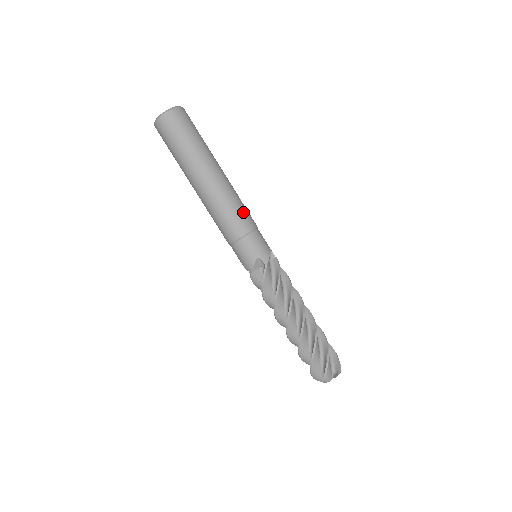
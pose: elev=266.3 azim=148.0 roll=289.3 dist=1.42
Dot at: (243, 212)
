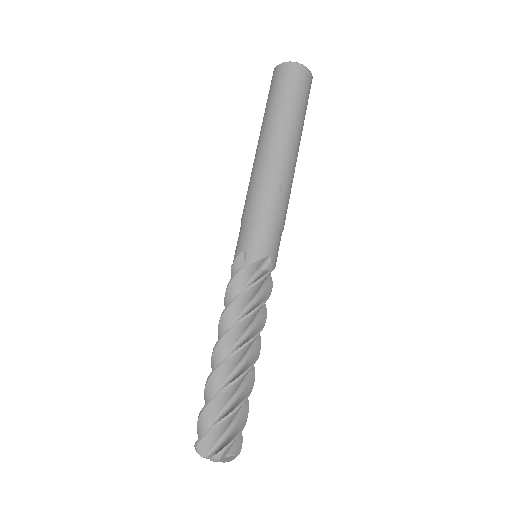
Dot at: (273, 196)
